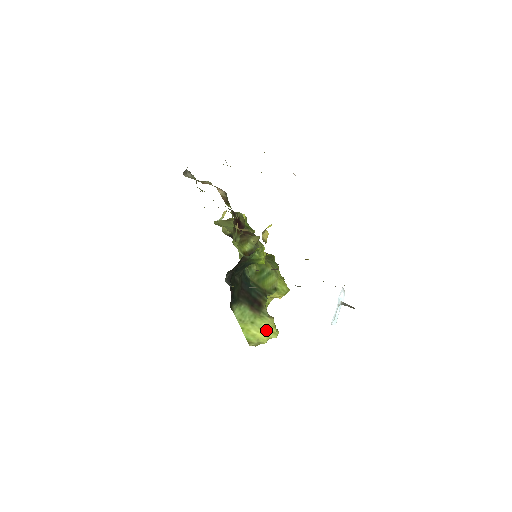
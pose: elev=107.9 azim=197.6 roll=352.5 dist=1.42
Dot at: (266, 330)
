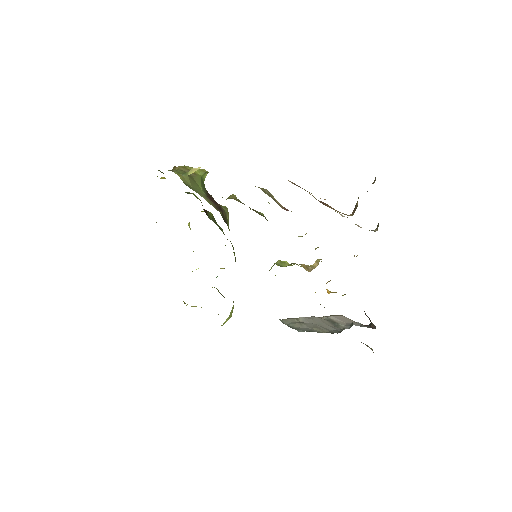
Dot at: occluded
